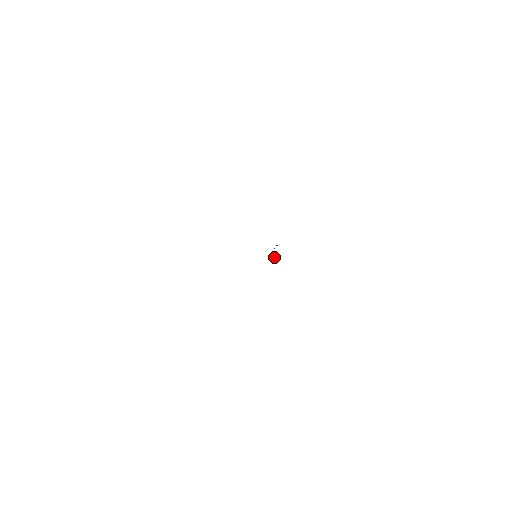
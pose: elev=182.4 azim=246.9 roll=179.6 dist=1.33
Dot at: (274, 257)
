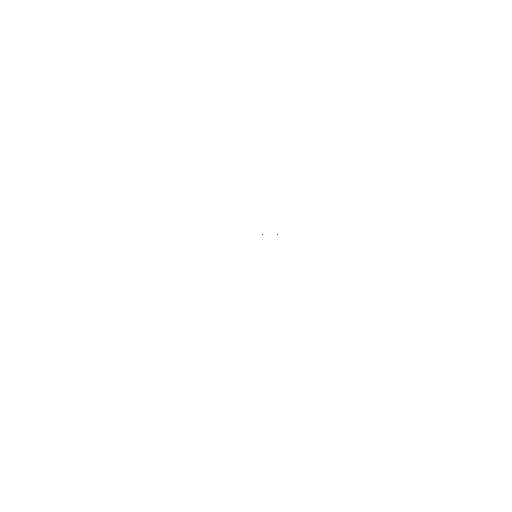
Dot at: occluded
